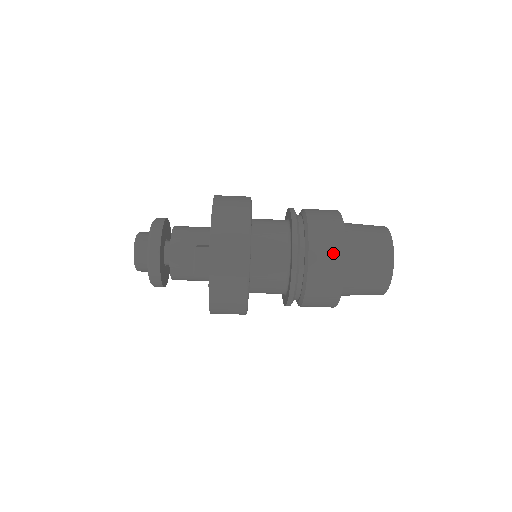
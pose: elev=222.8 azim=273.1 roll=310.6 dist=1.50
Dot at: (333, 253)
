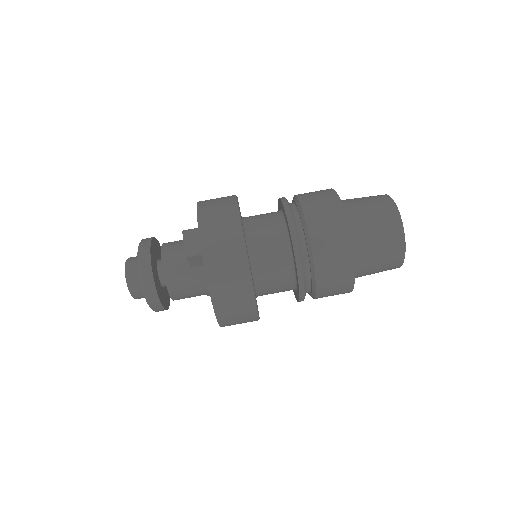
Dot at: (329, 209)
